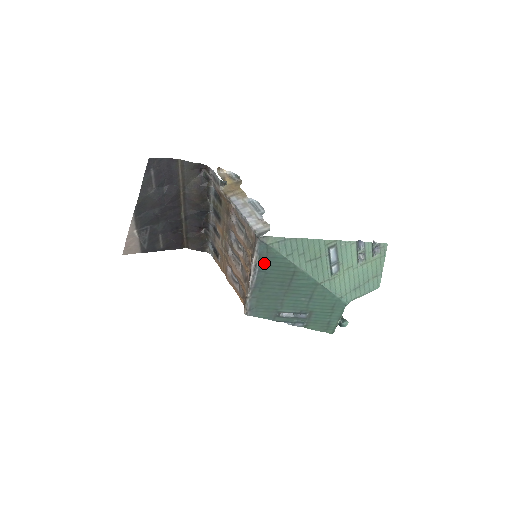
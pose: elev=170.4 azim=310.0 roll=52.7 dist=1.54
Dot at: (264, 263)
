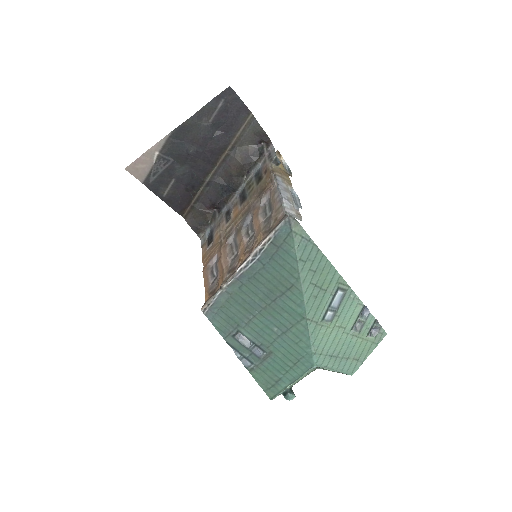
Dot at: (271, 252)
